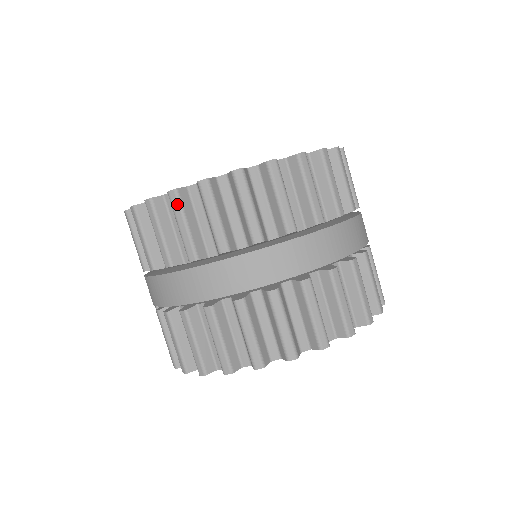
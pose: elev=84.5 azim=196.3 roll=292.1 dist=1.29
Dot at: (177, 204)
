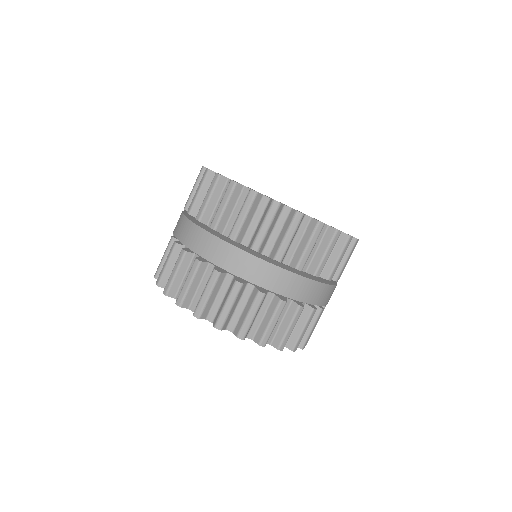
Dot at: (199, 175)
